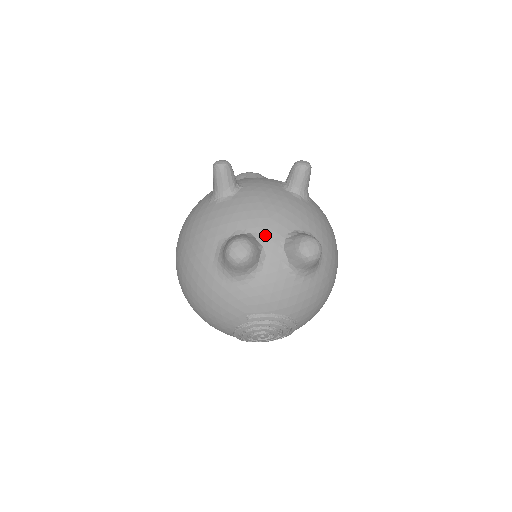
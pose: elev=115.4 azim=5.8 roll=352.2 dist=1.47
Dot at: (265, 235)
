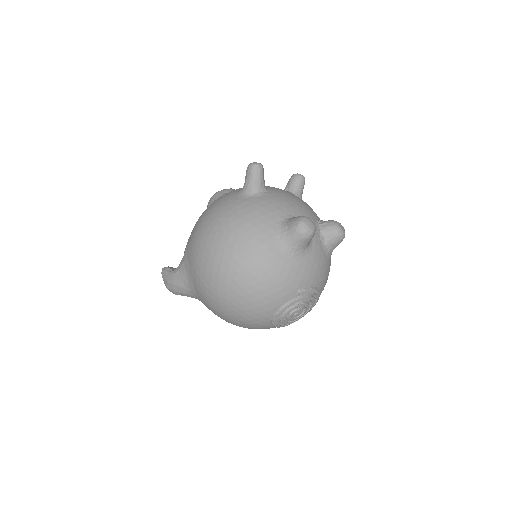
Dot at: occluded
